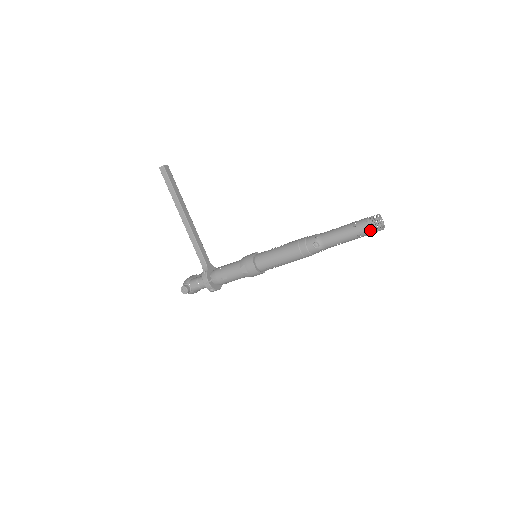
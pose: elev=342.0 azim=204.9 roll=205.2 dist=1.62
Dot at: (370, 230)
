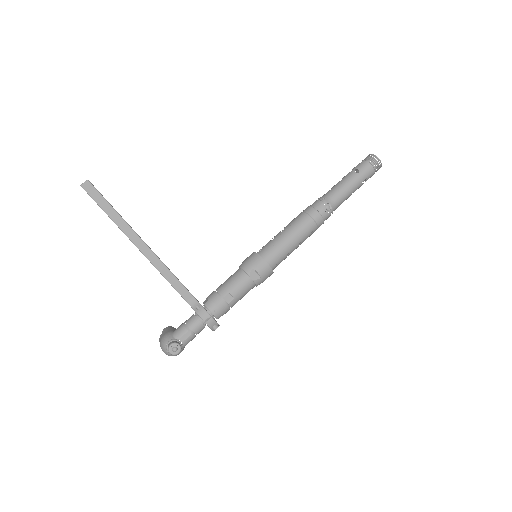
Dot at: (374, 170)
